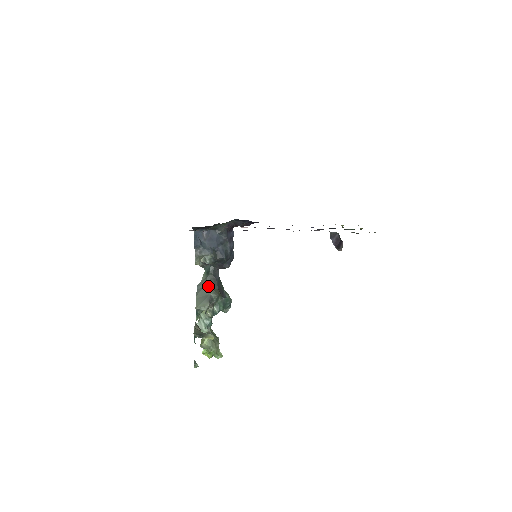
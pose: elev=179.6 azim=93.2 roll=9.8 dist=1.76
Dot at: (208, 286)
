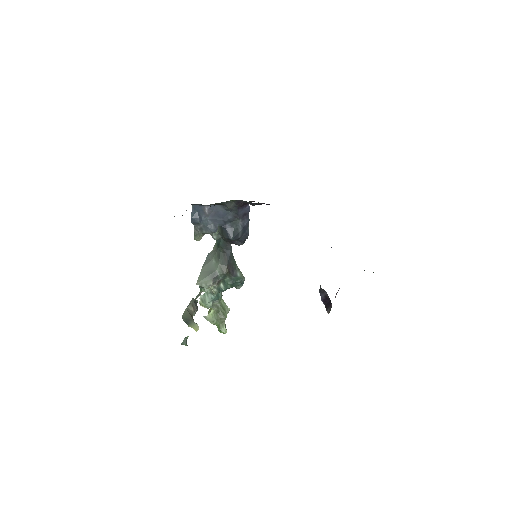
Dot at: (216, 260)
